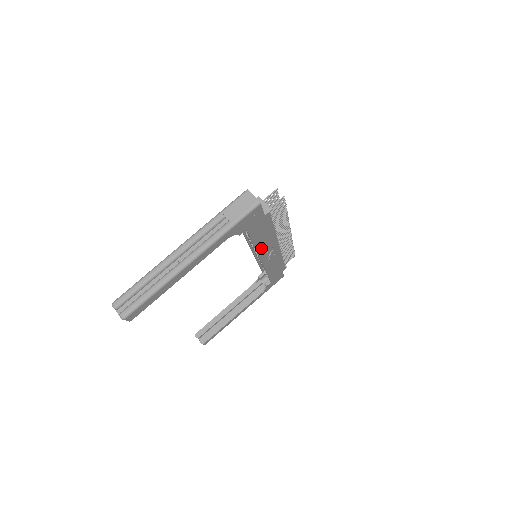
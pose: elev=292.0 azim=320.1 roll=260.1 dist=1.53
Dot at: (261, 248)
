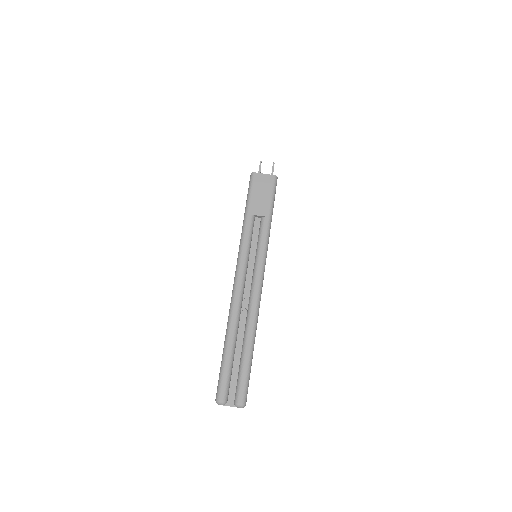
Dot at: occluded
